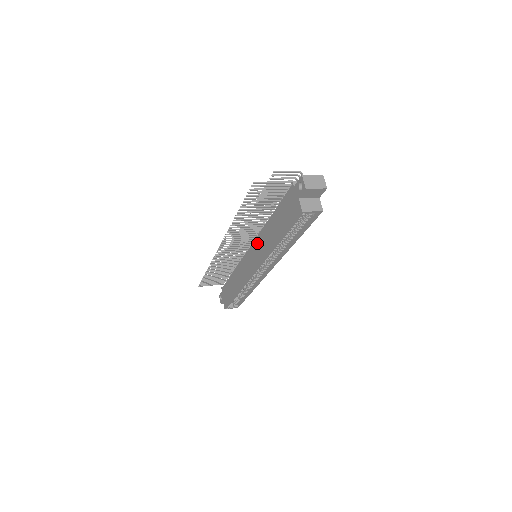
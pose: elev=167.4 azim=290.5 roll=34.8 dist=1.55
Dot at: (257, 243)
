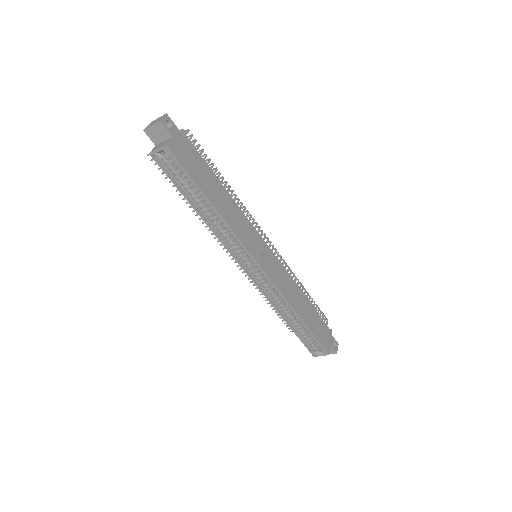
Dot at: occluded
